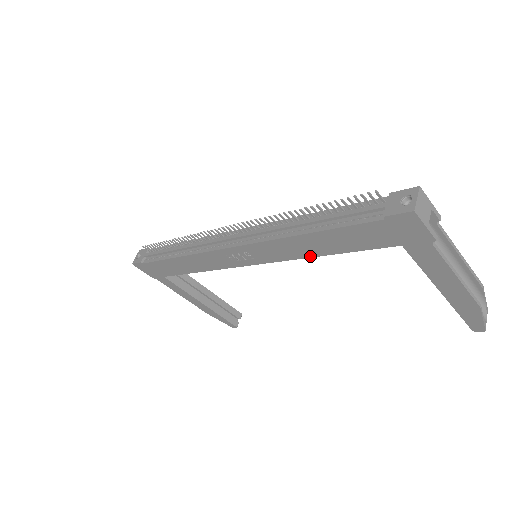
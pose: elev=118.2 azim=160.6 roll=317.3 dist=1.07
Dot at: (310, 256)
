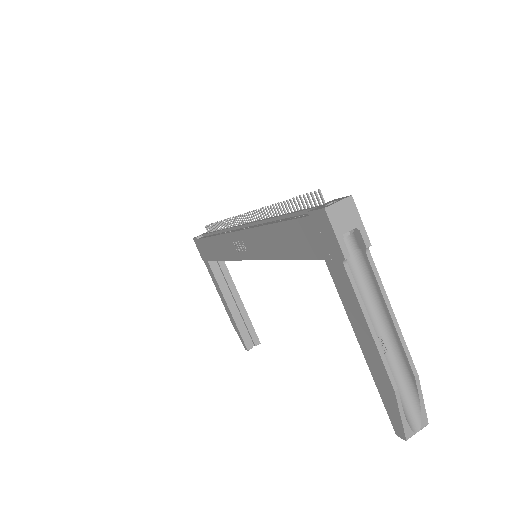
Dot at: (275, 258)
